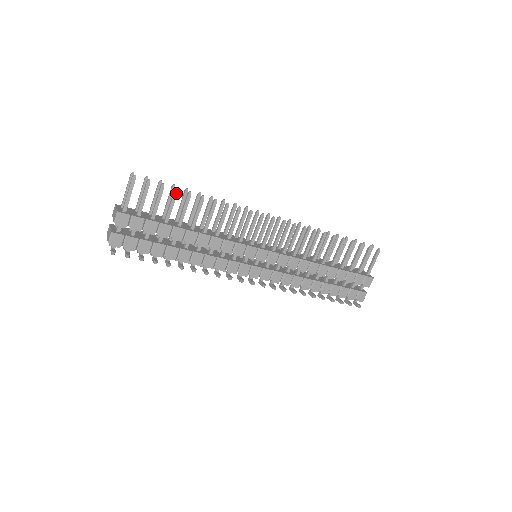
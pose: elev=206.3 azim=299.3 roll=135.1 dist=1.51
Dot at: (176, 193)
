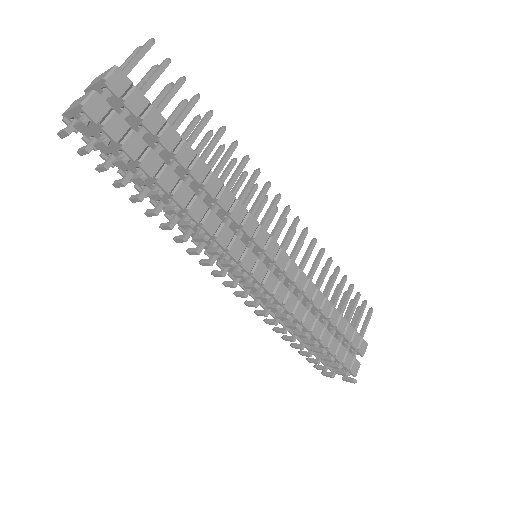
Dot at: (196, 99)
